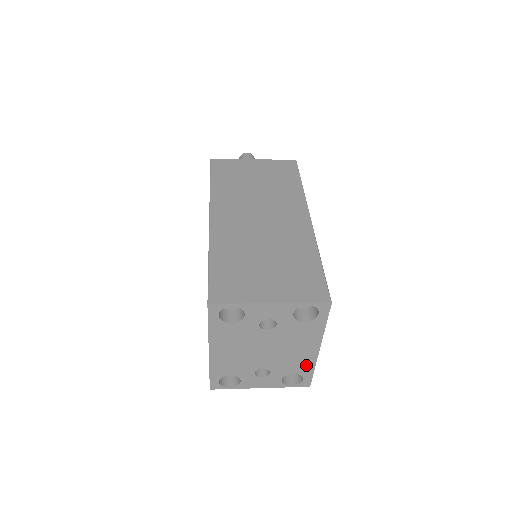
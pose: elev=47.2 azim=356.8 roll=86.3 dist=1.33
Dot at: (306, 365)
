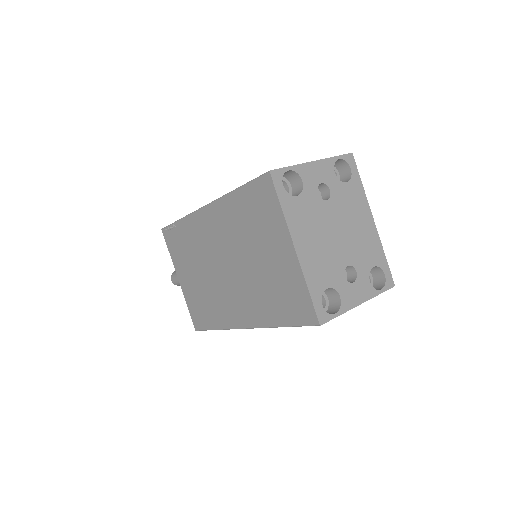
Dot at: (376, 249)
